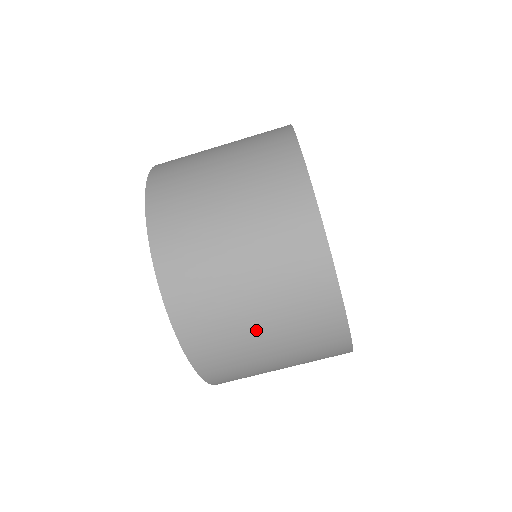
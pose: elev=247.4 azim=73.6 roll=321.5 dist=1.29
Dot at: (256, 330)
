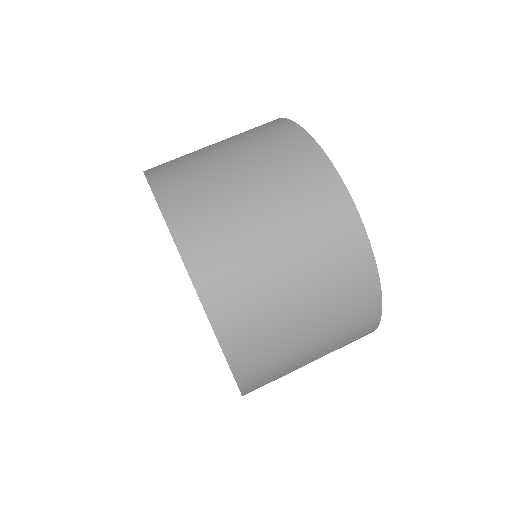
Dot at: (262, 227)
